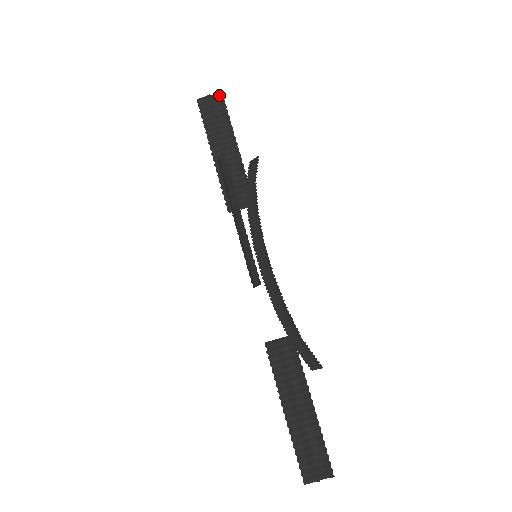
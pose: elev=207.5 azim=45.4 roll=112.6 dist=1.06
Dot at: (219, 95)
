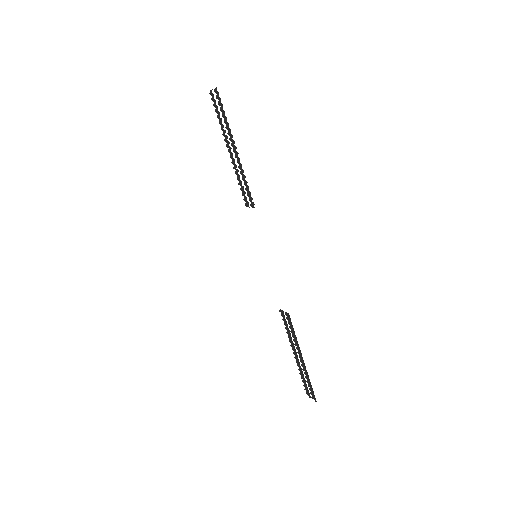
Dot at: (217, 91)
